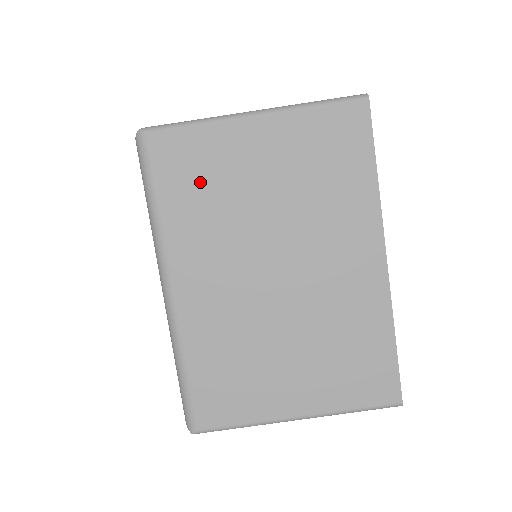
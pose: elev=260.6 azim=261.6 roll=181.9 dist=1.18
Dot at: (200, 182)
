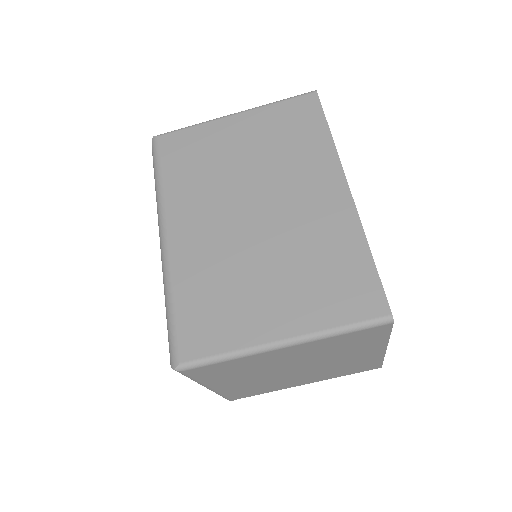
Dot at: (194, 159)
